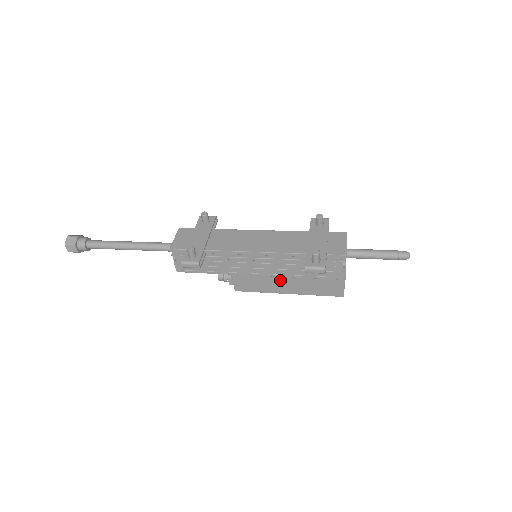
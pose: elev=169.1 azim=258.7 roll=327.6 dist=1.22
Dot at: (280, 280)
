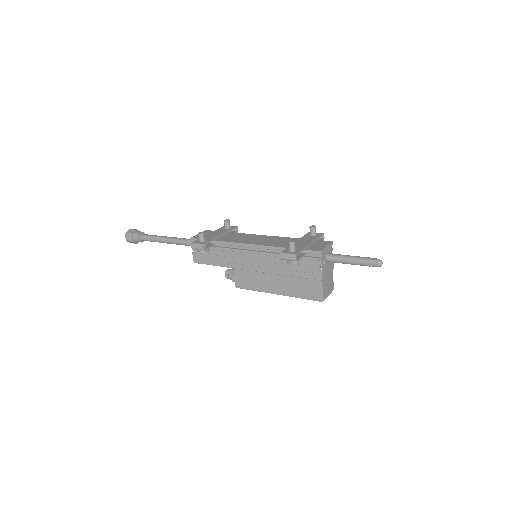
Dot at: (270, 277)
